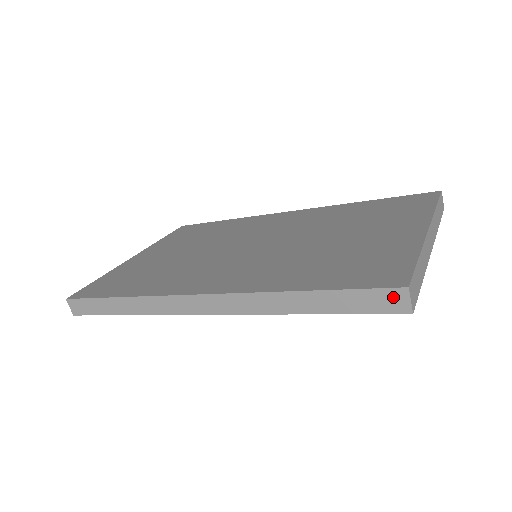
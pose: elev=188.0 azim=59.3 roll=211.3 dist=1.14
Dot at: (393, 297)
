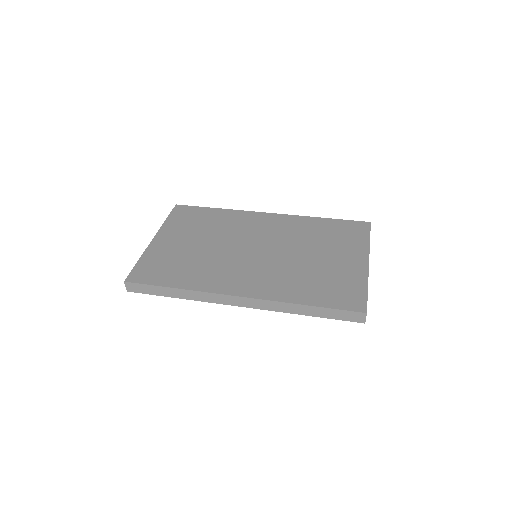
Dot at: (358, 316)
